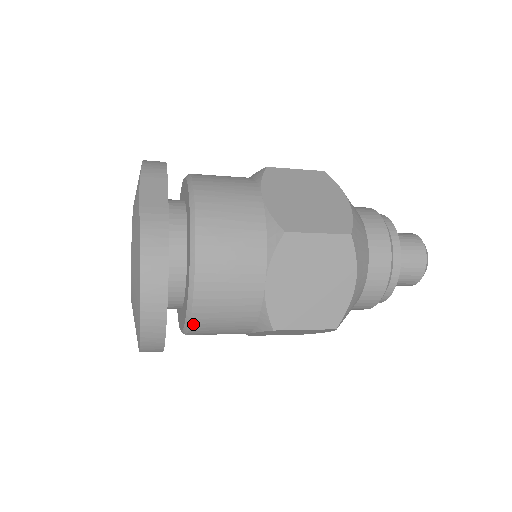
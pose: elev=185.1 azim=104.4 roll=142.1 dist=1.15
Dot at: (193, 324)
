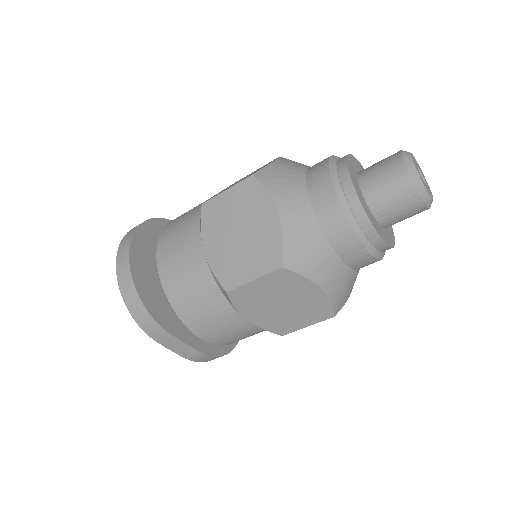
Dot at: (159, 245)
